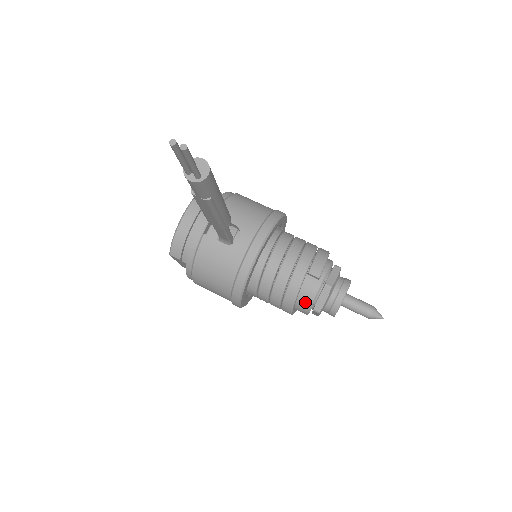
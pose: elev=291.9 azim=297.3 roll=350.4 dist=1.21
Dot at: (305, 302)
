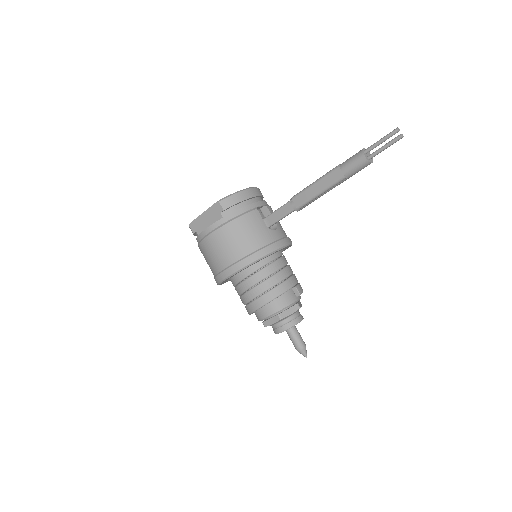
Dot at: (279, 304)
